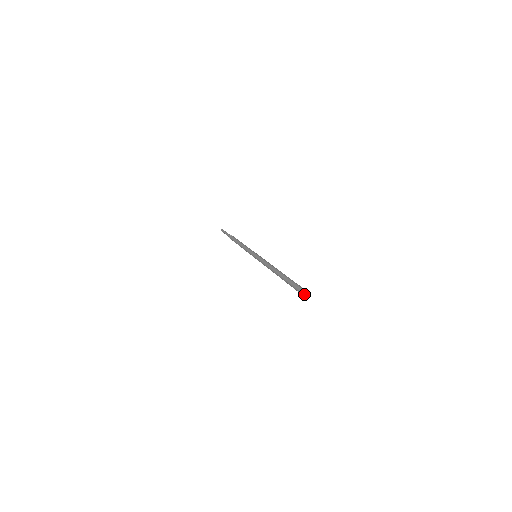
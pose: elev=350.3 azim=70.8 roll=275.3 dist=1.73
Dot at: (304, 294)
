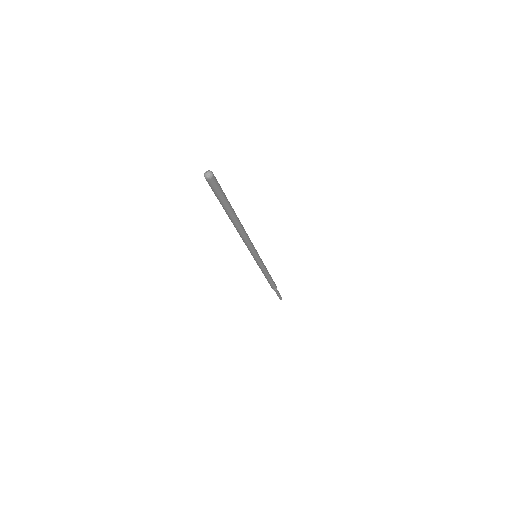
Dot at: (205, 175)
